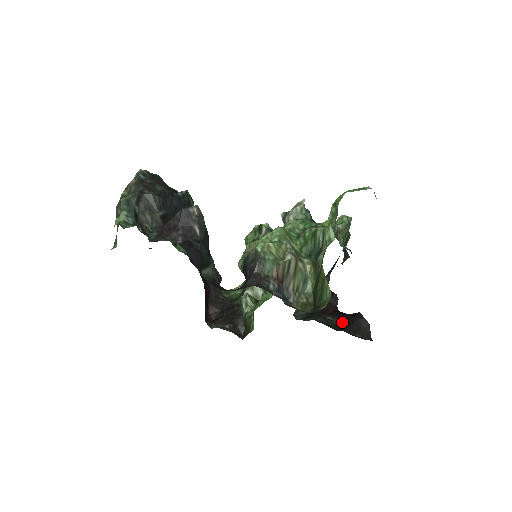
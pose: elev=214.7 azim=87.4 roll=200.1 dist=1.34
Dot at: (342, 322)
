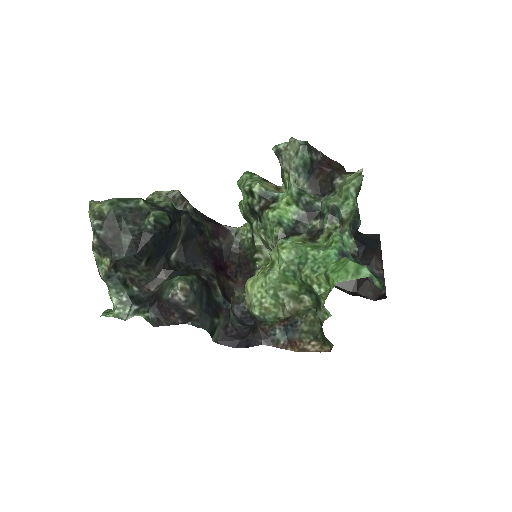
Dot at: occluded
